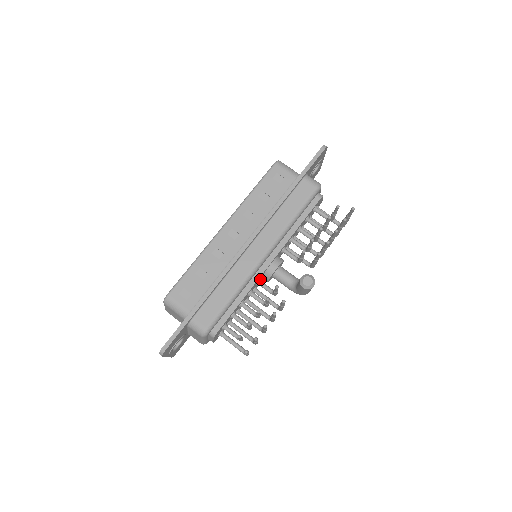
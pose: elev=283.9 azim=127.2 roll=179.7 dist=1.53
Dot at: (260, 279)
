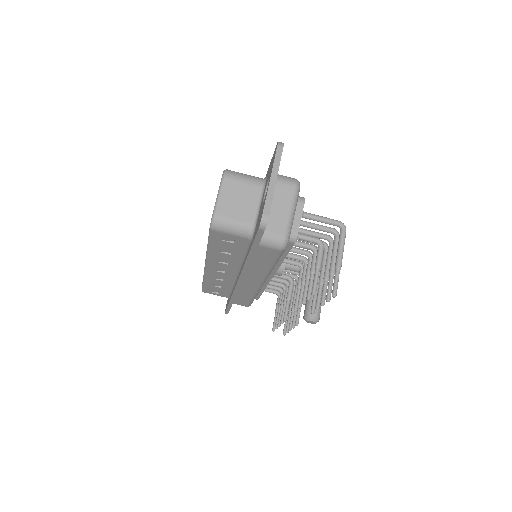
Dot at: occluded
